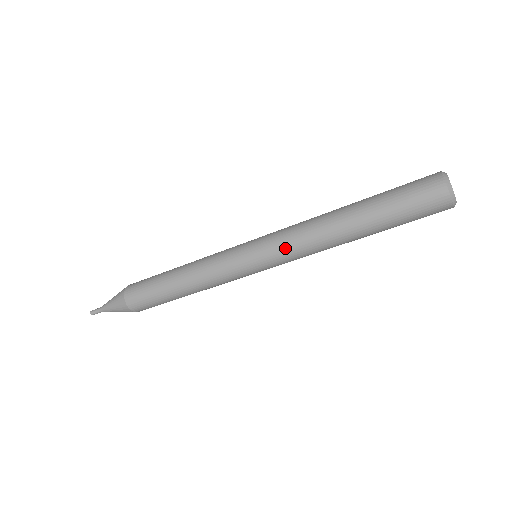
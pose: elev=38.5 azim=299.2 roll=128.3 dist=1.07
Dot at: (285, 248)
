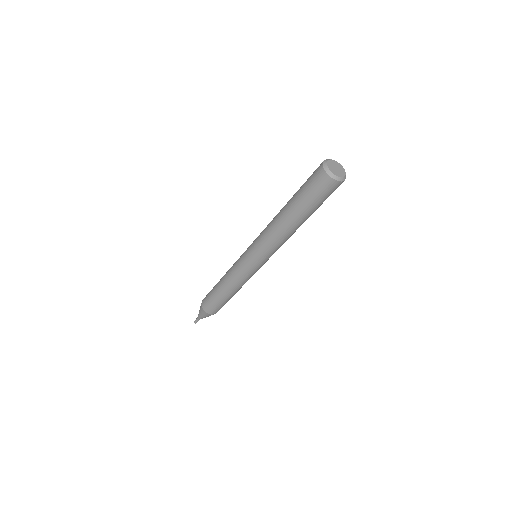
Dot at: (262, 246)
